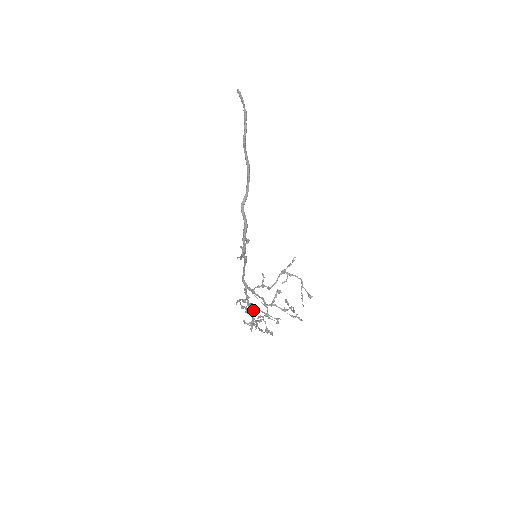
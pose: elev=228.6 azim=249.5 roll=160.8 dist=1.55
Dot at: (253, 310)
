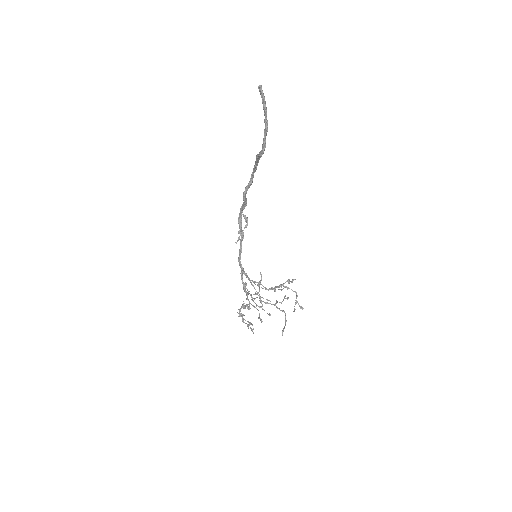
Dot at: occluded
